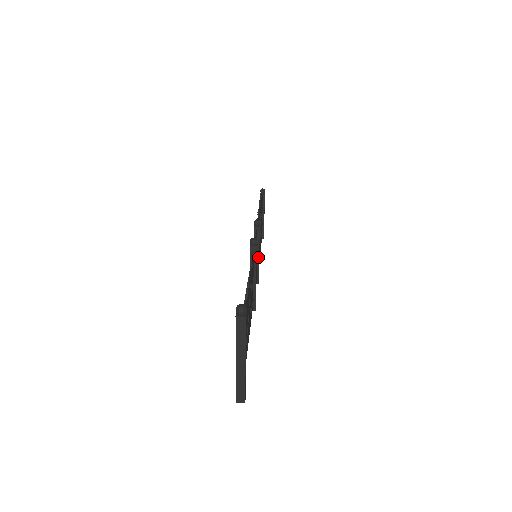
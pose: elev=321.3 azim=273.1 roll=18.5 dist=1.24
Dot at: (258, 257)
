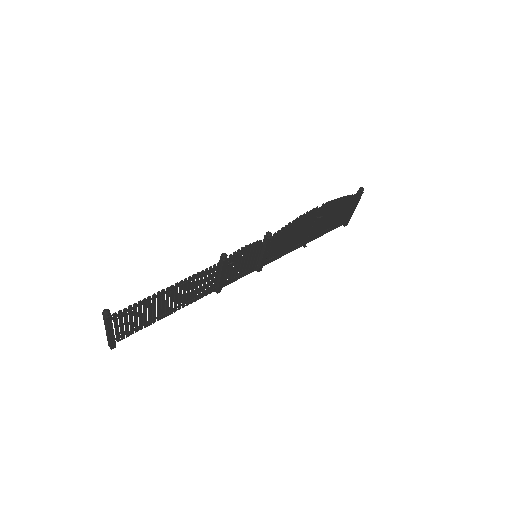
Dot at: (262, 256)
